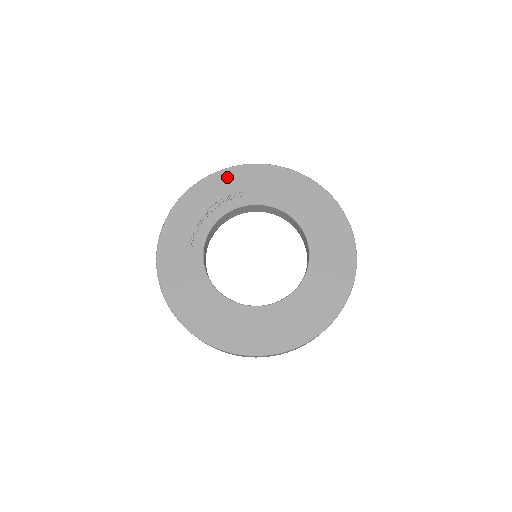
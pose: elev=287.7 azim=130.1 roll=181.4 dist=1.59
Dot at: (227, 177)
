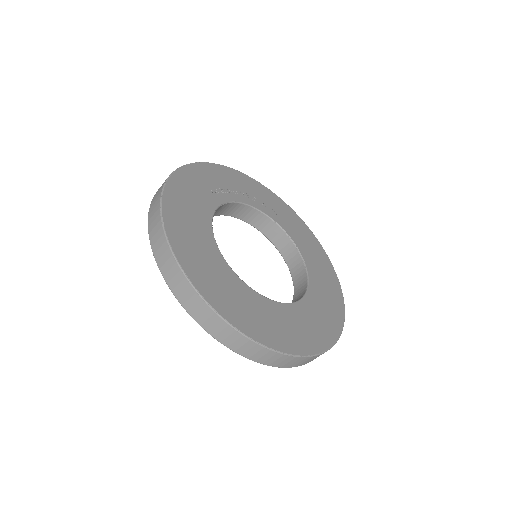
Dot at: (272, 197)
